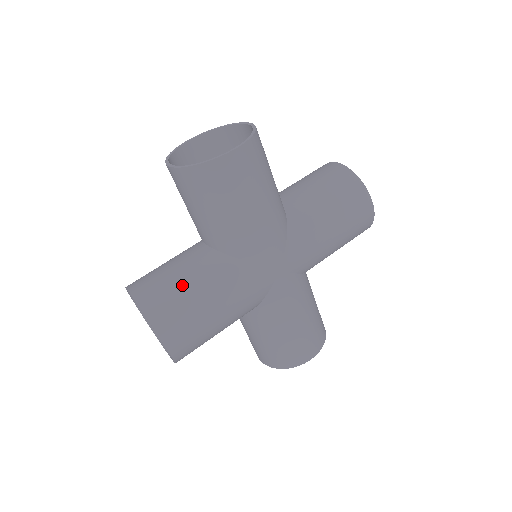
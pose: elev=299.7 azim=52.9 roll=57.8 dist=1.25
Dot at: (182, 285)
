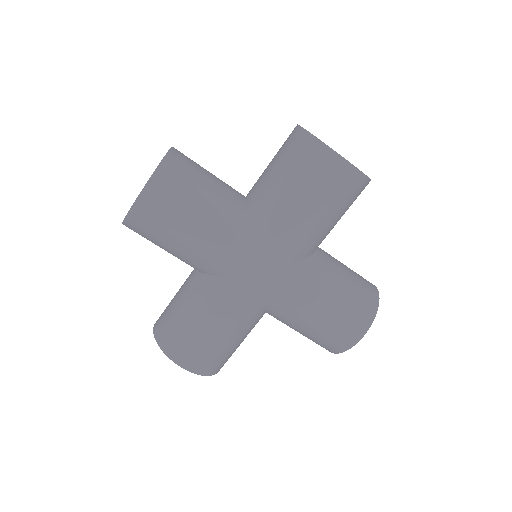
Dot at: (179, 314)
